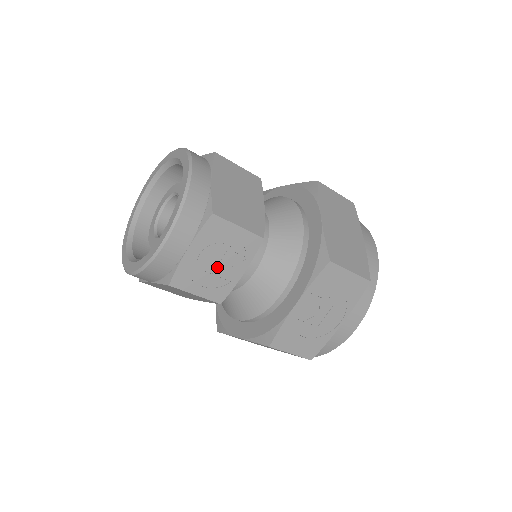
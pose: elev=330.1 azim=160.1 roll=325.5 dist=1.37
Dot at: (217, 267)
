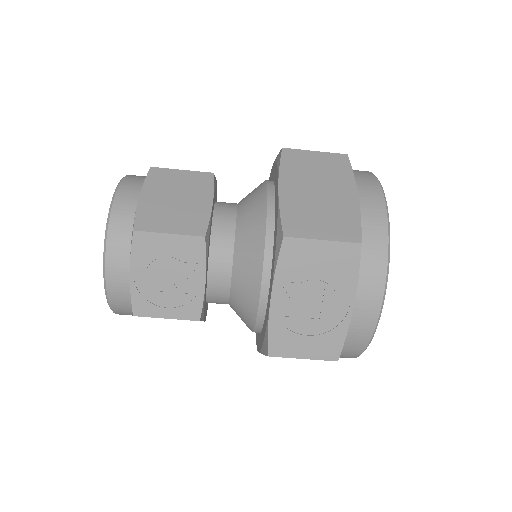
Dot at: (172, 283)
